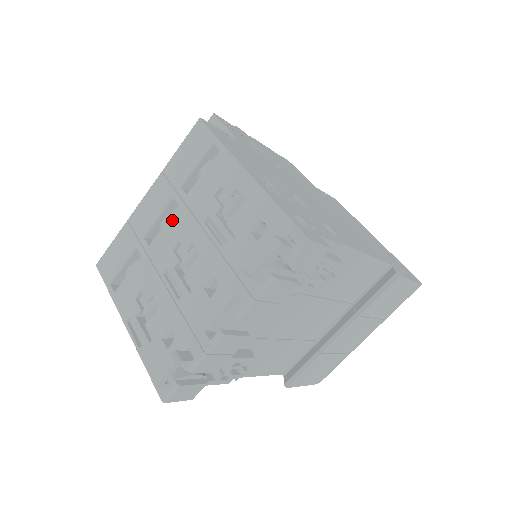
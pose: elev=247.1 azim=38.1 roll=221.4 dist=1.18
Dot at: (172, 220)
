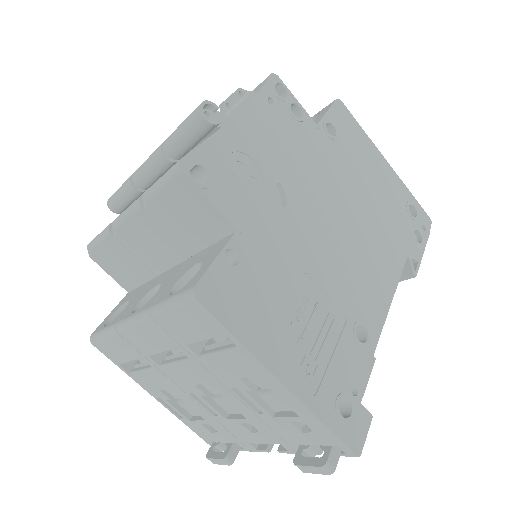
Dot at: (185, 366)
